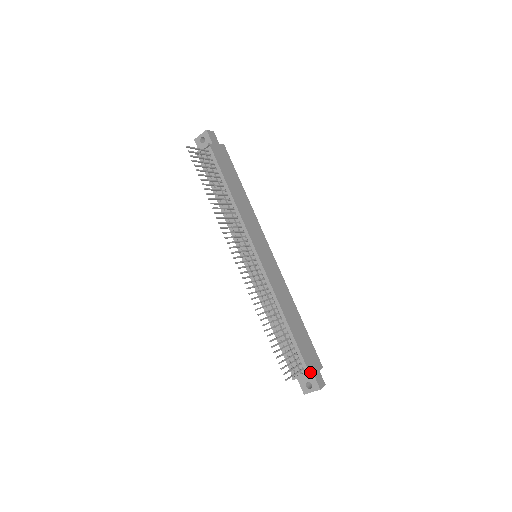
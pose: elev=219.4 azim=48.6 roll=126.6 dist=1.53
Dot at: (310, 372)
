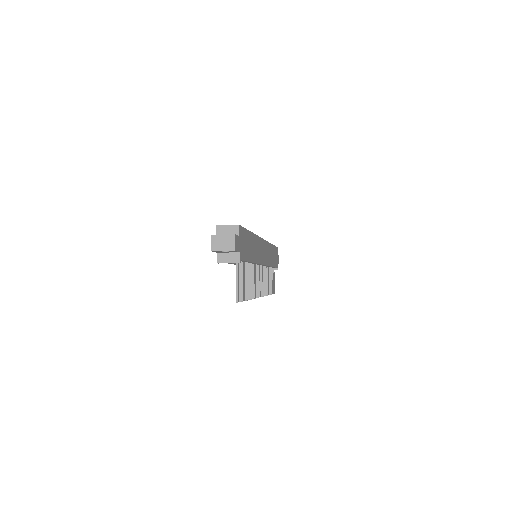
Dot at: occluded
